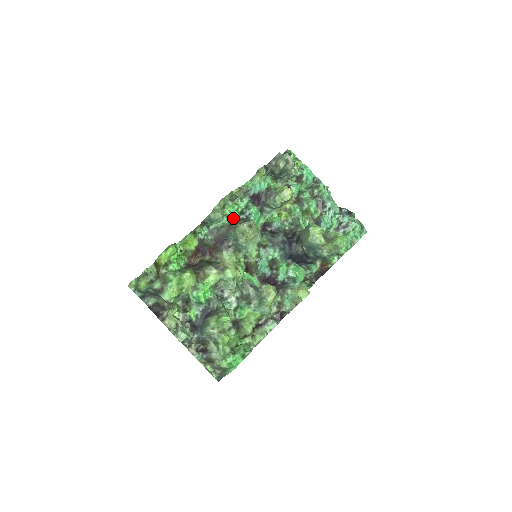
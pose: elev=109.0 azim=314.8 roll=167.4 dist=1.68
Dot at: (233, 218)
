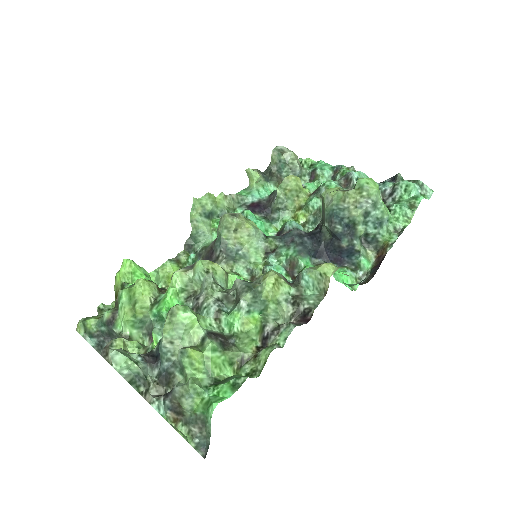
Dot at: occluded
